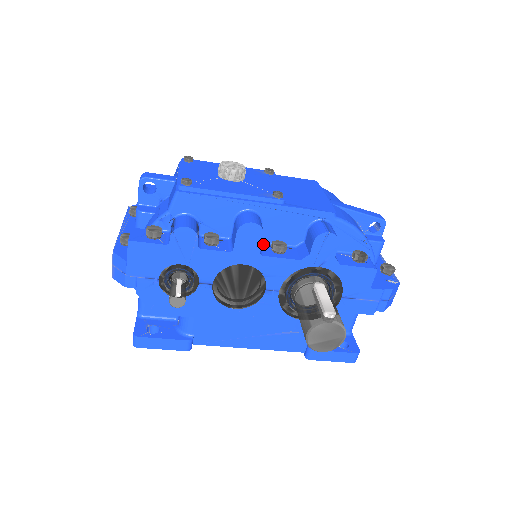
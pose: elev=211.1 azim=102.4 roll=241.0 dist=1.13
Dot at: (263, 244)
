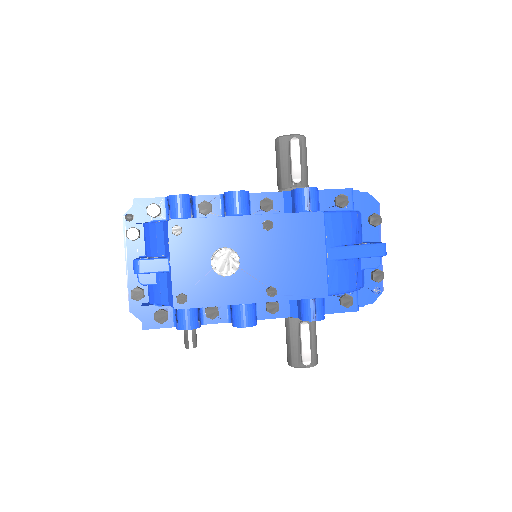
Dot at: occluded
